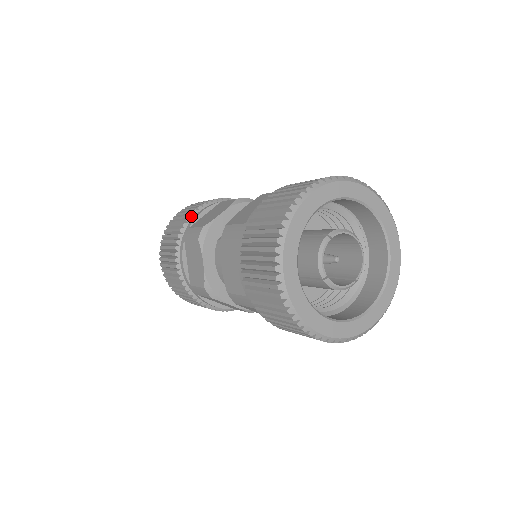
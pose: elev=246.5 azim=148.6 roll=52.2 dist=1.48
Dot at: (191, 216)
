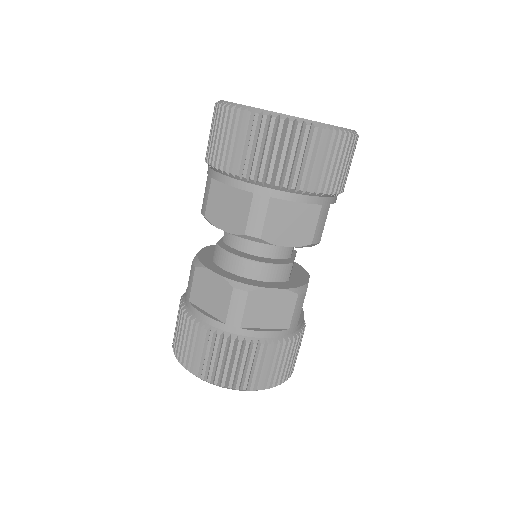
Dot at: (182, 297)
